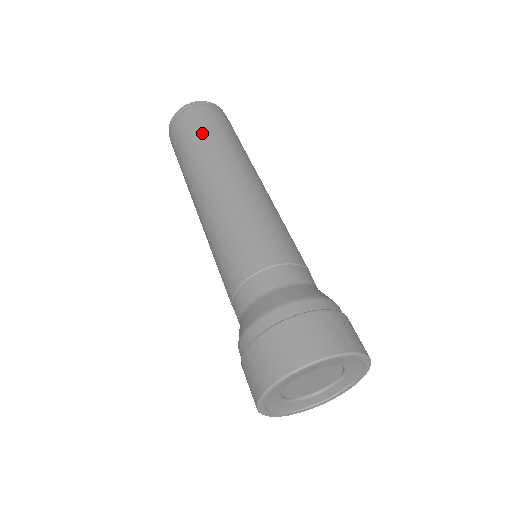
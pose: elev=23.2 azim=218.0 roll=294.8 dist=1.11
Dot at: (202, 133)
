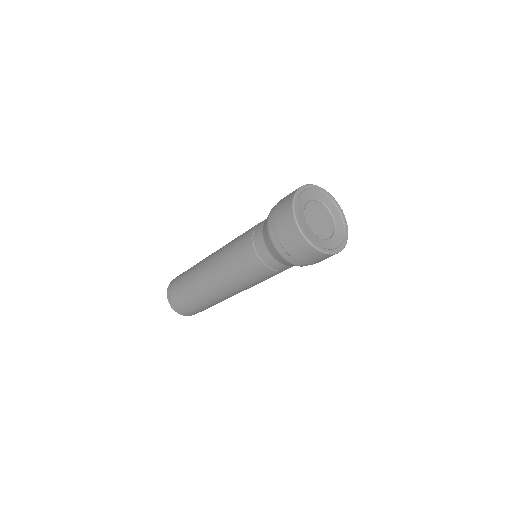
Dot at: (187, 271)
